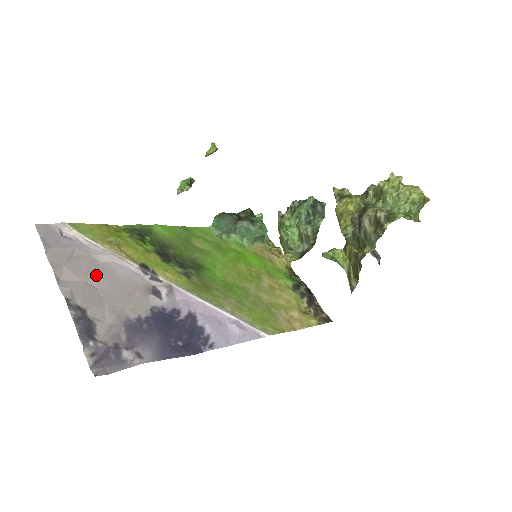
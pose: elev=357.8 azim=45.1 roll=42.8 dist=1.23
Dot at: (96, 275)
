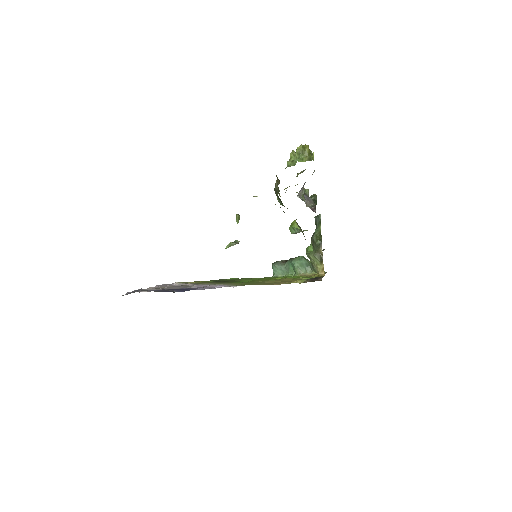
Dot at: occluded
